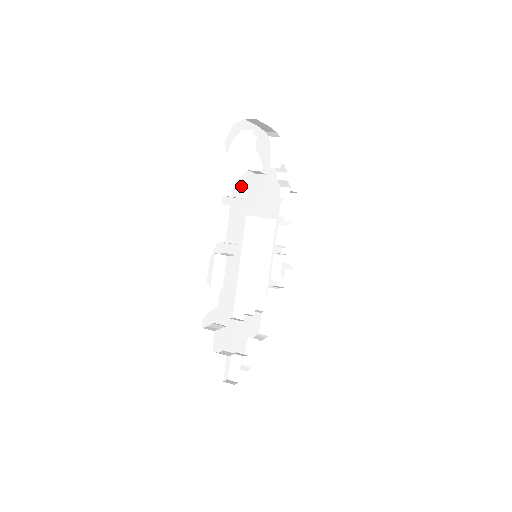
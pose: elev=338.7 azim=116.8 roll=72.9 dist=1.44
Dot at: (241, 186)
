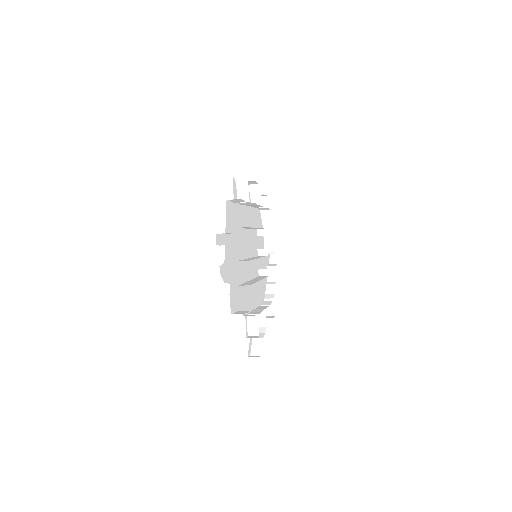
Dot at: (260, 223)
